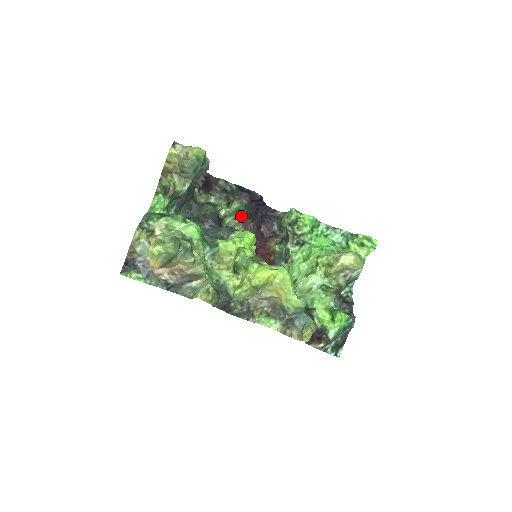
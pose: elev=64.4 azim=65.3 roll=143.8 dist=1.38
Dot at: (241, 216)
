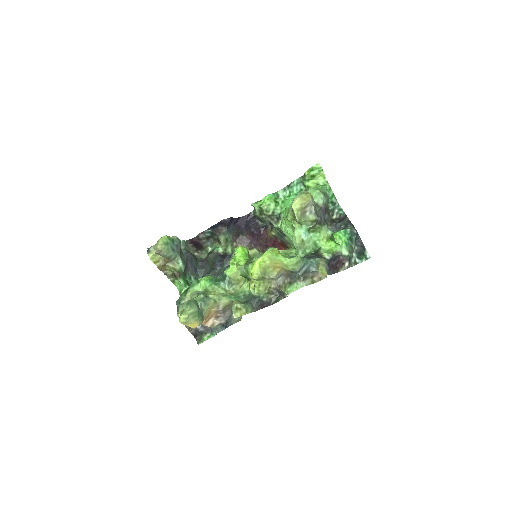
Dot at: (233, 240)
